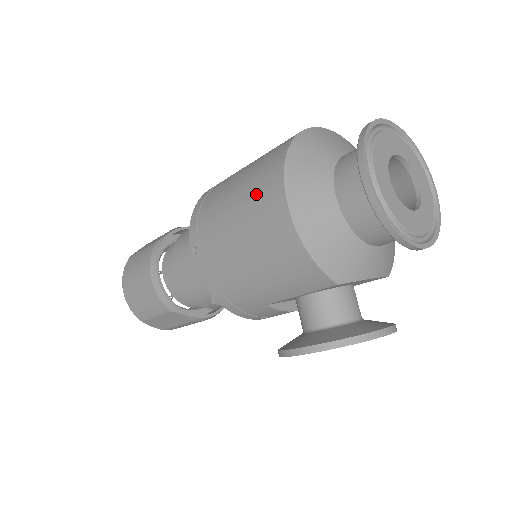
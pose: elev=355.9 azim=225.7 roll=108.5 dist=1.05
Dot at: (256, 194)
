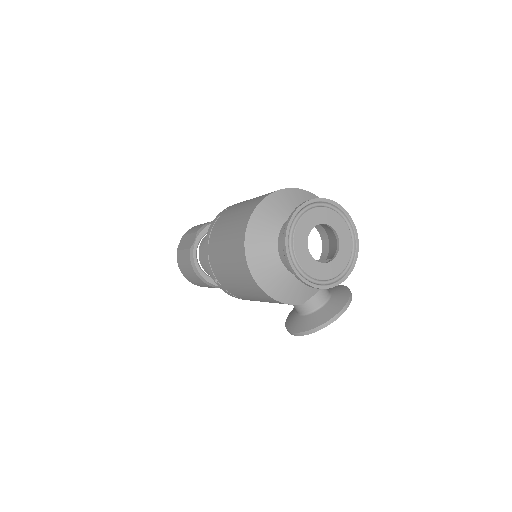
Dot at: (236, 267)
